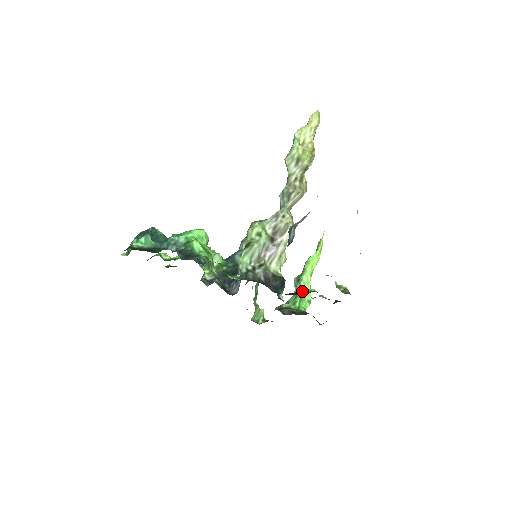
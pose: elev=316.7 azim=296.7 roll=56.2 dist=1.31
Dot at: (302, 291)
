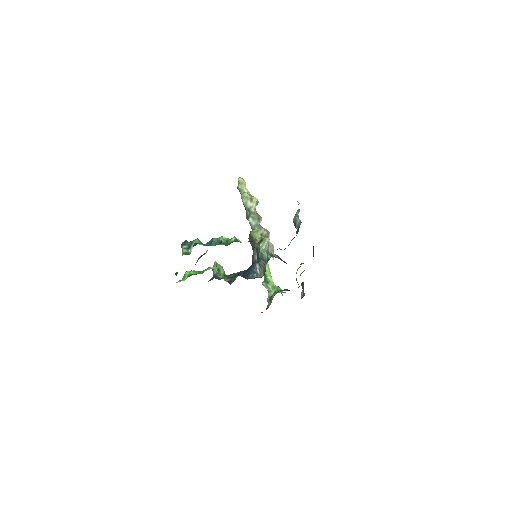
Dot at: (303, 263)
